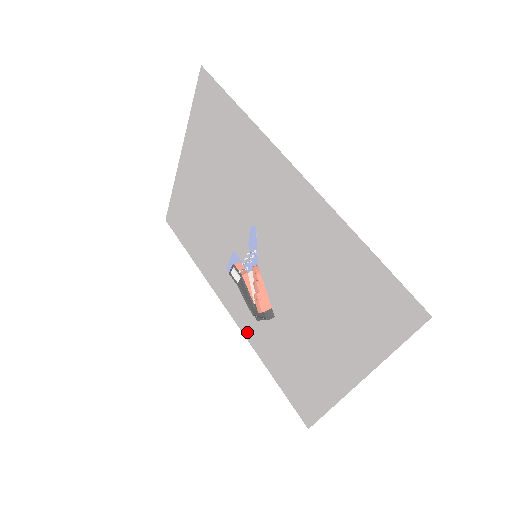
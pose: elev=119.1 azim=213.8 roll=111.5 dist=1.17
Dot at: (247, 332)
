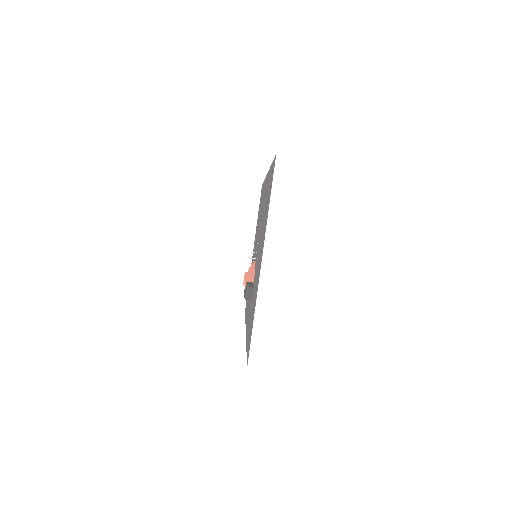
Dot at: occluded
